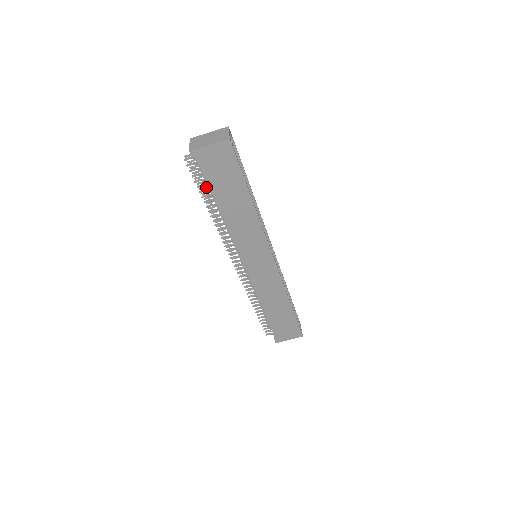
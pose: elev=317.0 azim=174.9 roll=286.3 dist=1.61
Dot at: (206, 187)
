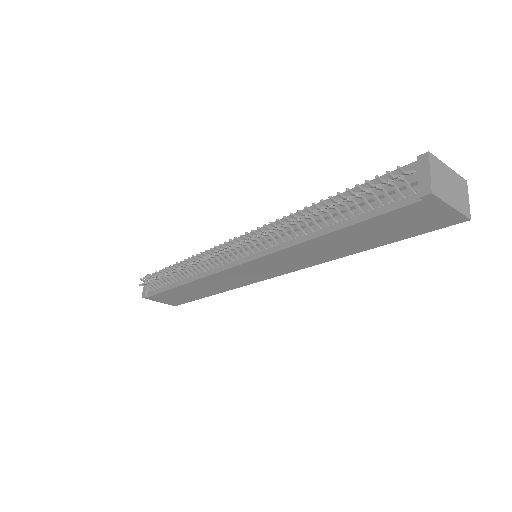
Dot at: occluded
